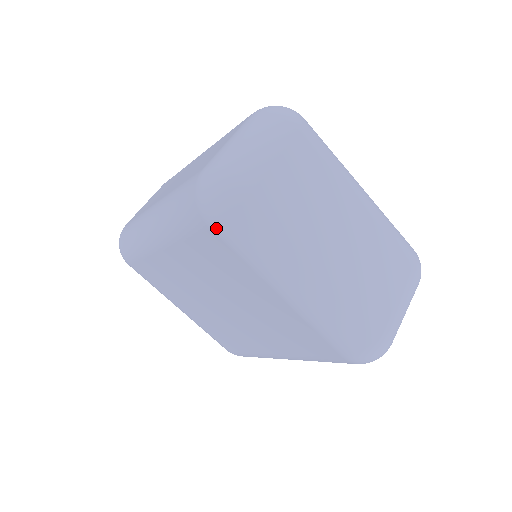
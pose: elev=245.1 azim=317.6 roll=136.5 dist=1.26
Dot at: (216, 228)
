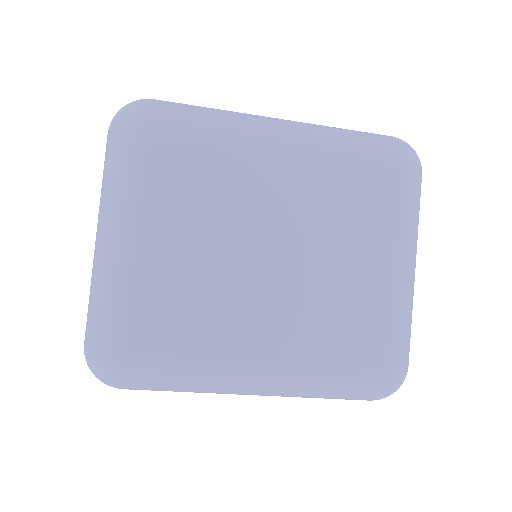
Dot at: (407, 169)
